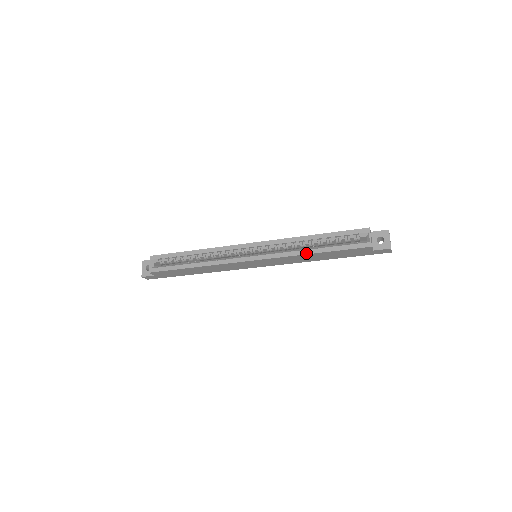
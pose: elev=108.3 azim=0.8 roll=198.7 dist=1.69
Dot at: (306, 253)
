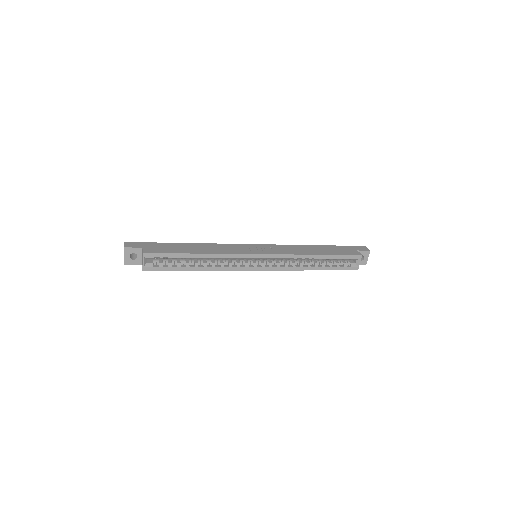
Dot at: occluded
